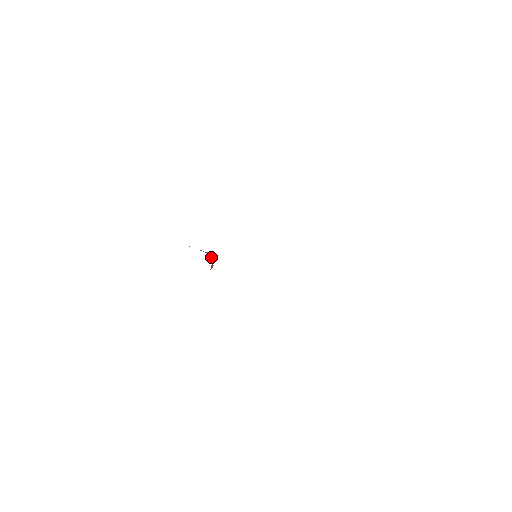
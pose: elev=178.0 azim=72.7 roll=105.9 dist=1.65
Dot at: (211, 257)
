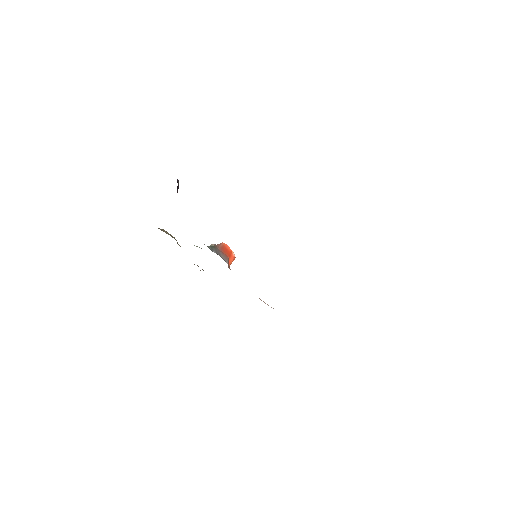
Dot at: (228, 247)
